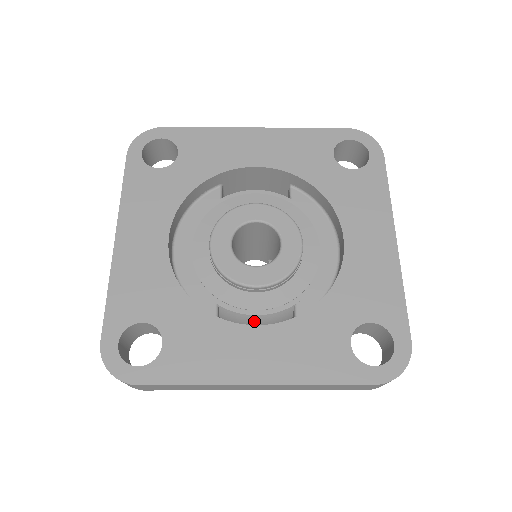
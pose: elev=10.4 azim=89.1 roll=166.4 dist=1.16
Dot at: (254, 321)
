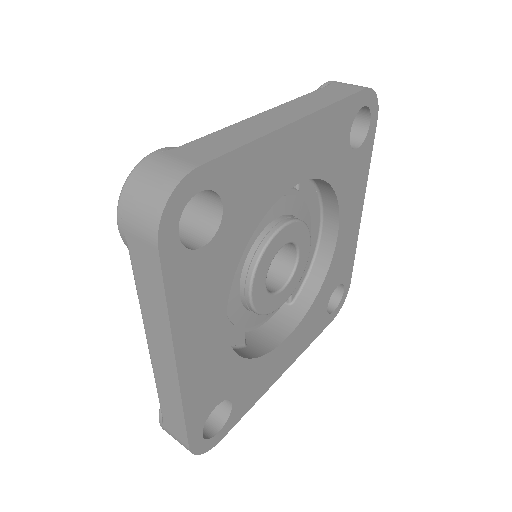
Dot at: occluded
